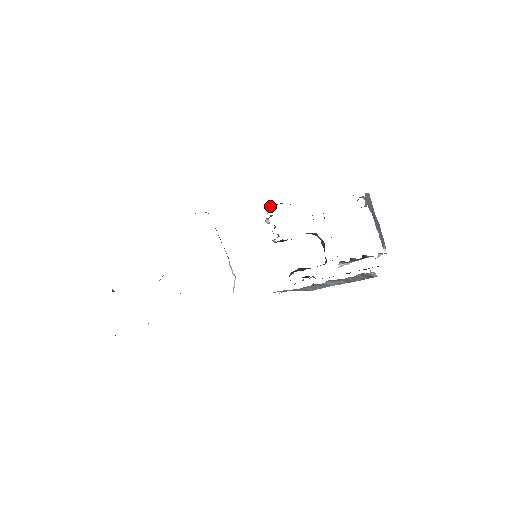
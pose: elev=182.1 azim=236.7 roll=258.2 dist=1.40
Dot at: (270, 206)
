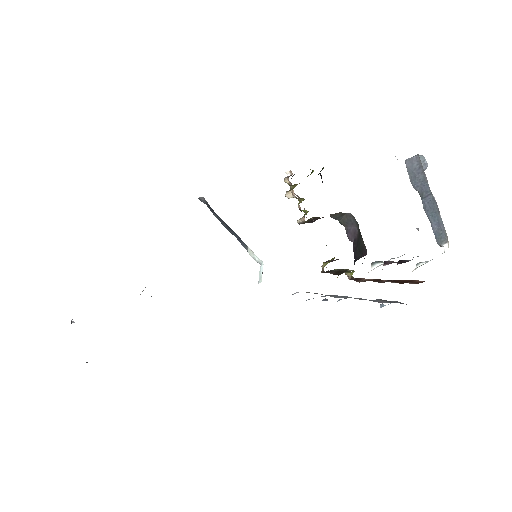
Dot at: (289, 175)
